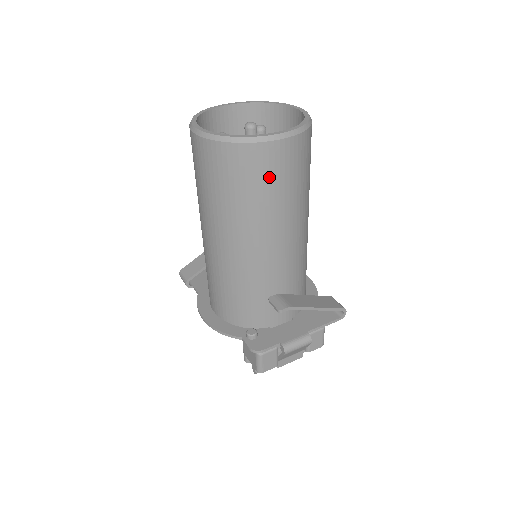
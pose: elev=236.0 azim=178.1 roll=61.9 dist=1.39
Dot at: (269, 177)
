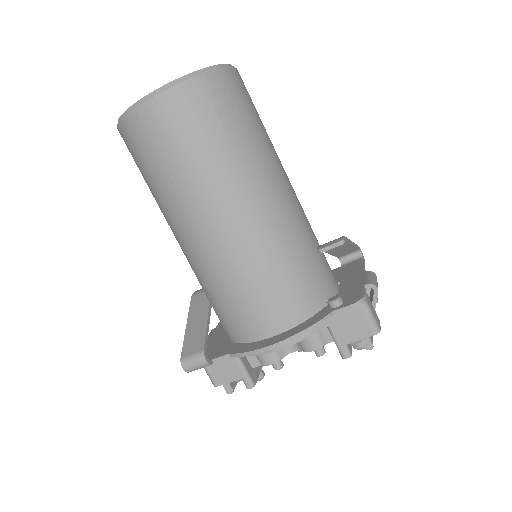
Dot at: (247, 105)
